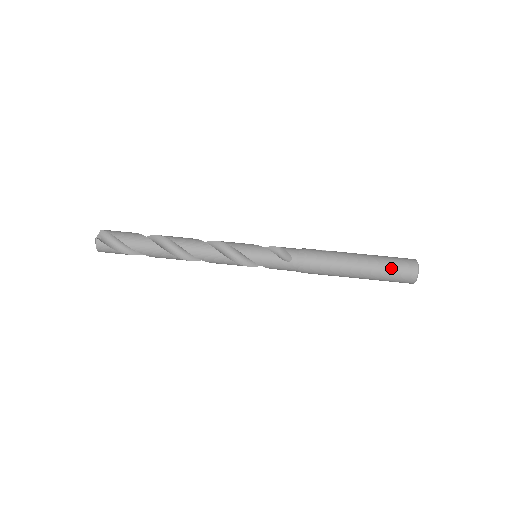
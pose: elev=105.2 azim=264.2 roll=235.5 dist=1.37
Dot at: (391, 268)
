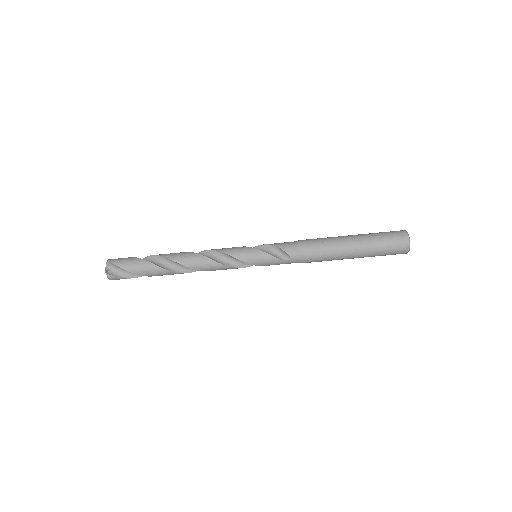
Dot at: (384, 249)
